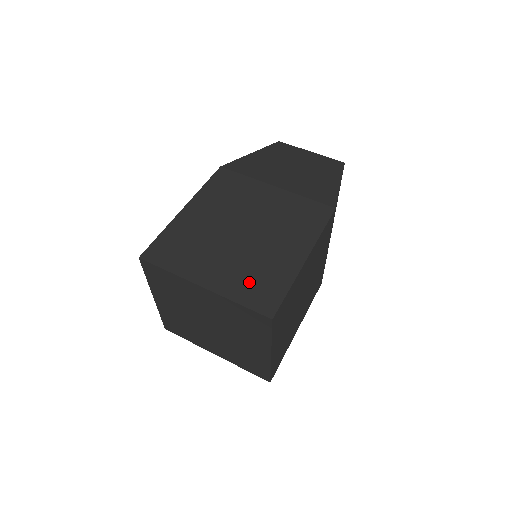
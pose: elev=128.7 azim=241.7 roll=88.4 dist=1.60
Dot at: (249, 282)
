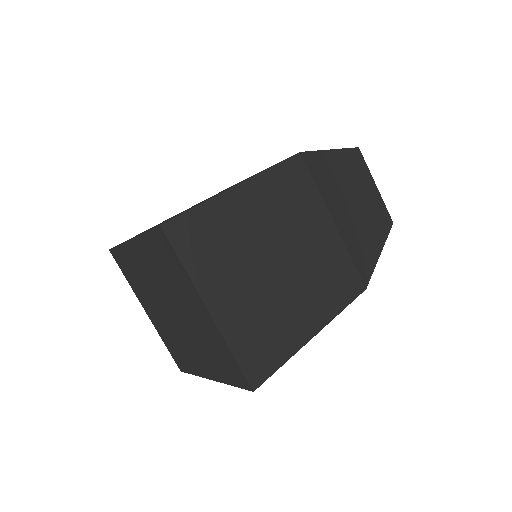
Dot at: occluded
